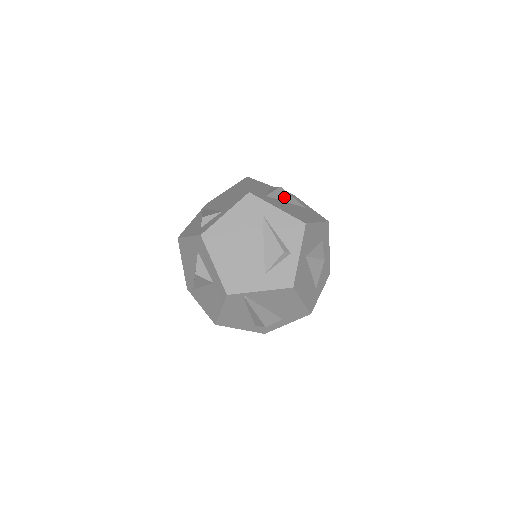
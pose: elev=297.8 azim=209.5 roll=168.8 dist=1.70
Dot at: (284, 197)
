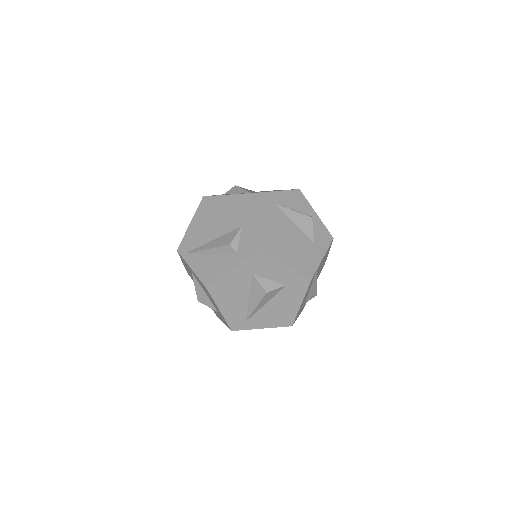
Dot at: (248, 190)
